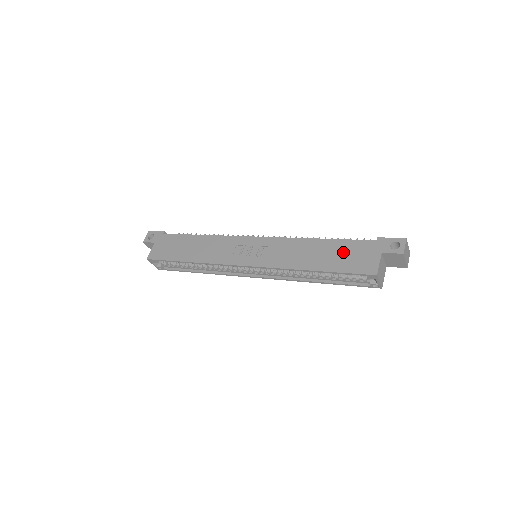
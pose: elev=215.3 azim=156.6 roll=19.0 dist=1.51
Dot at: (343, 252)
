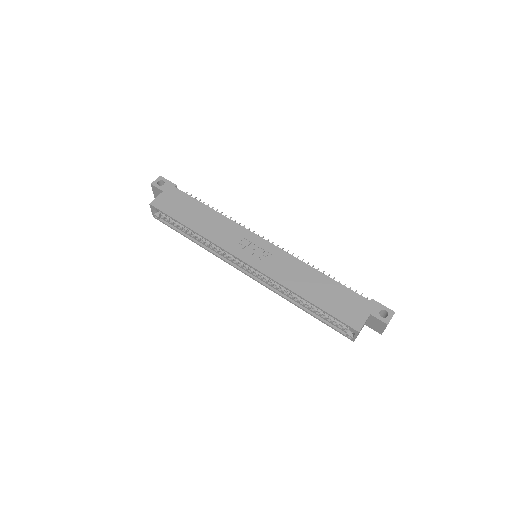
Dot at: (338, 296)
